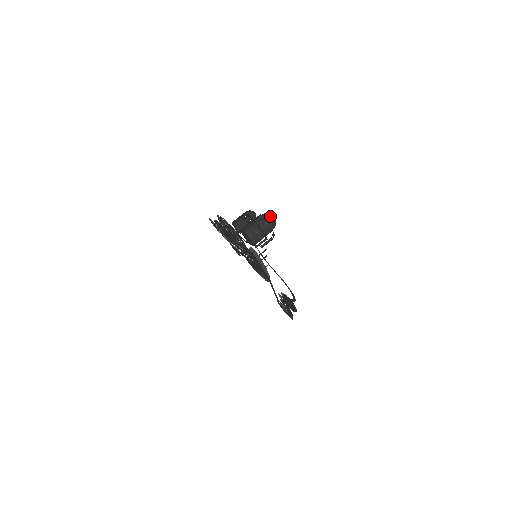
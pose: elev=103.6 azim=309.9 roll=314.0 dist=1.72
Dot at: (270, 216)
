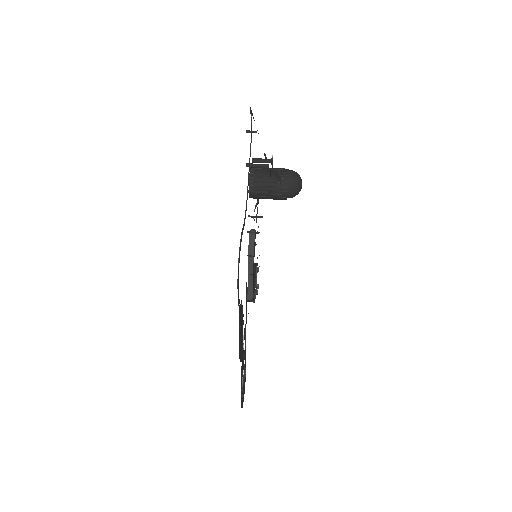
Dot at: (296, 173)
